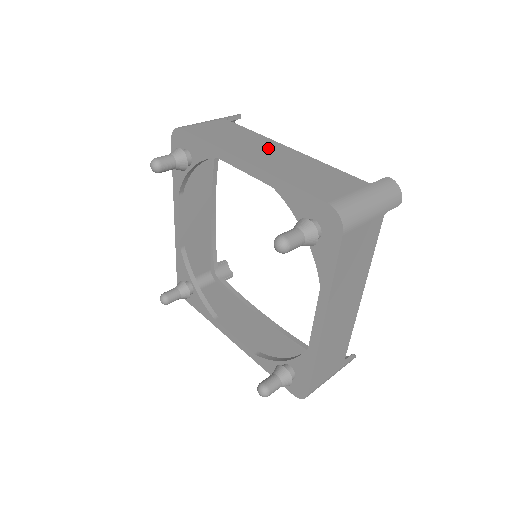
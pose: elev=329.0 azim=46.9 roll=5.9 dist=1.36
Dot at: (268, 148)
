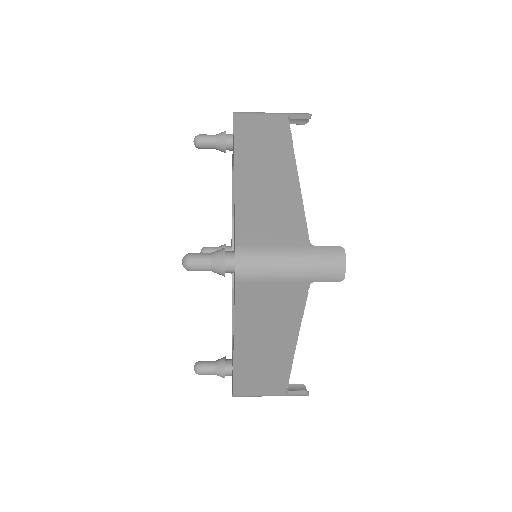
Dot at: occluded
